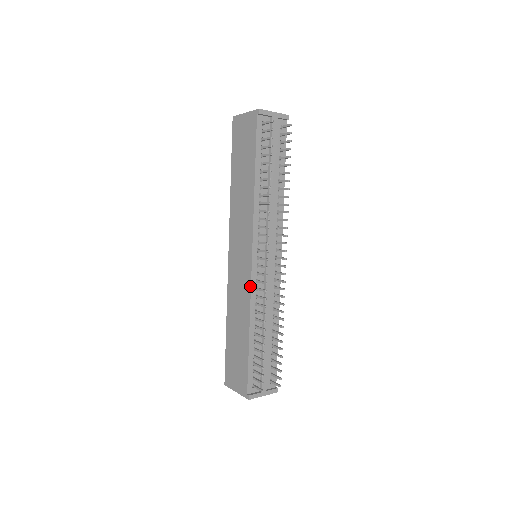
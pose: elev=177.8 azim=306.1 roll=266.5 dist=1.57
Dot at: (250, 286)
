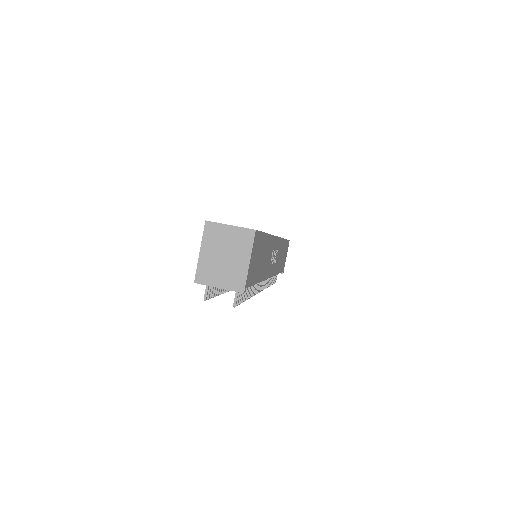
Dot at: occluded
